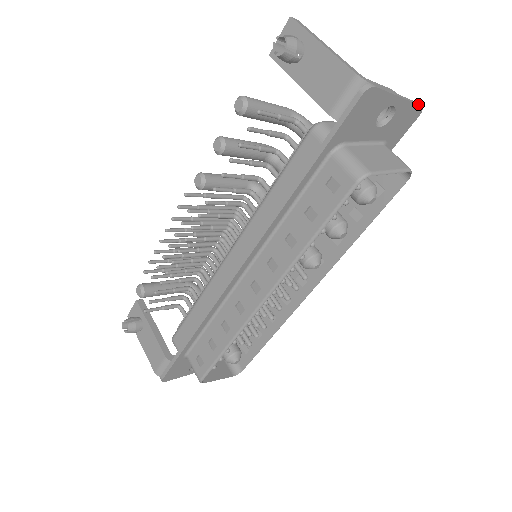
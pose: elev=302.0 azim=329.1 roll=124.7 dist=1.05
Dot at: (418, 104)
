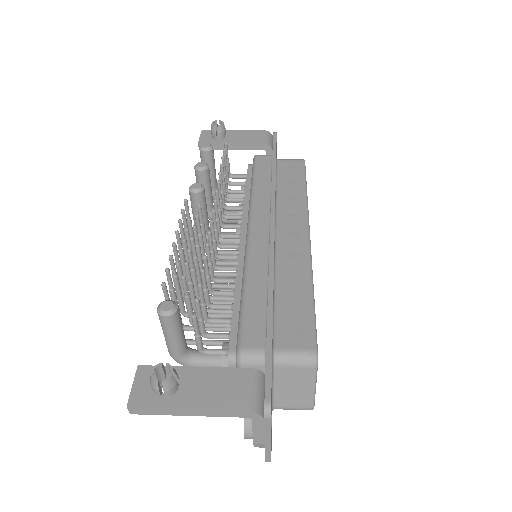
Dot at: occluded
